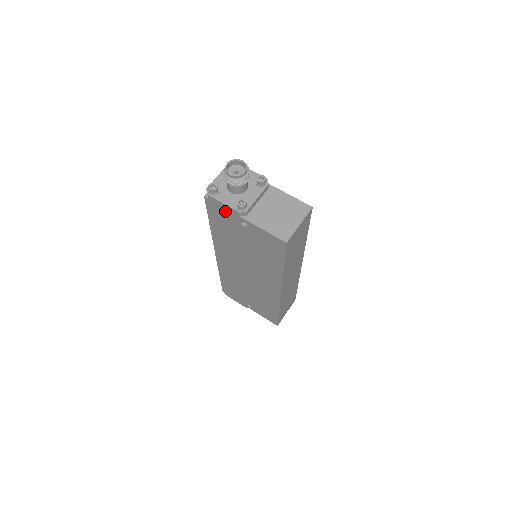
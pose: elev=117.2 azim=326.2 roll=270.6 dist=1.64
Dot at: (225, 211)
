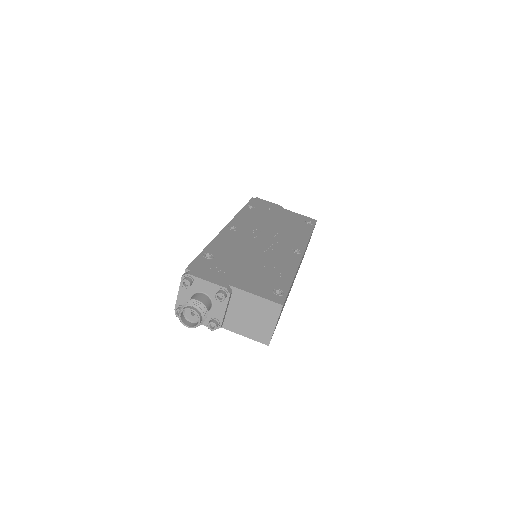
Dot at: occluded
